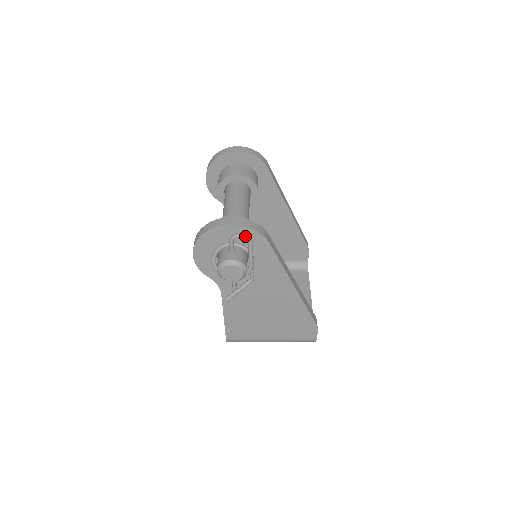
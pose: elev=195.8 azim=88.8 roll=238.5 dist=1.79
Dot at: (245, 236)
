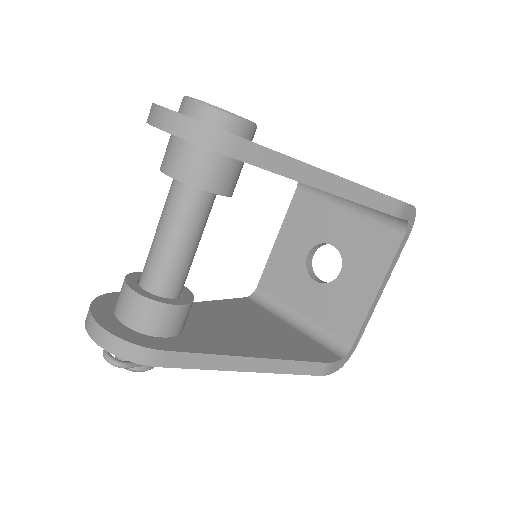
Dot at: (111, 364)
